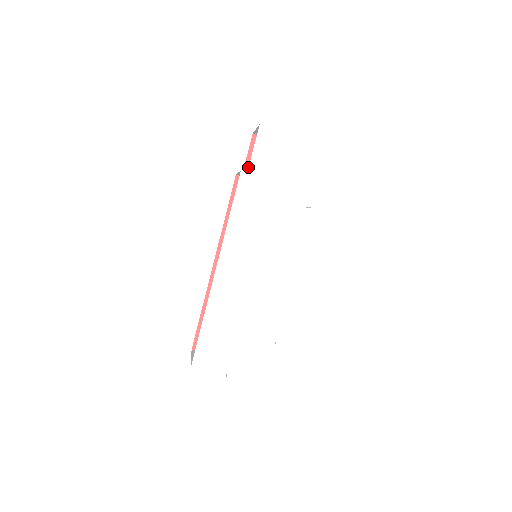
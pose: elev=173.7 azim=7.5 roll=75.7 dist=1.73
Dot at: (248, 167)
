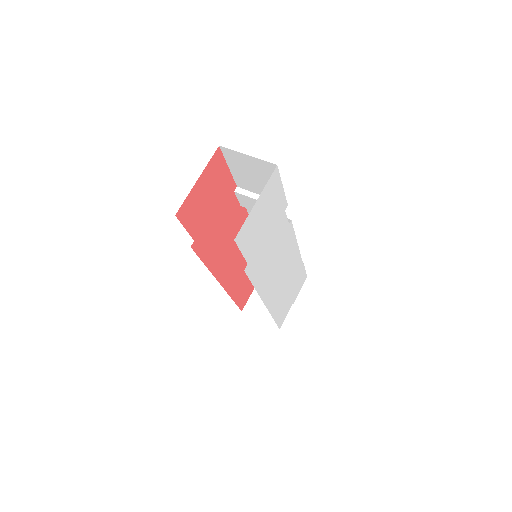
Dot at: (192, 231)
